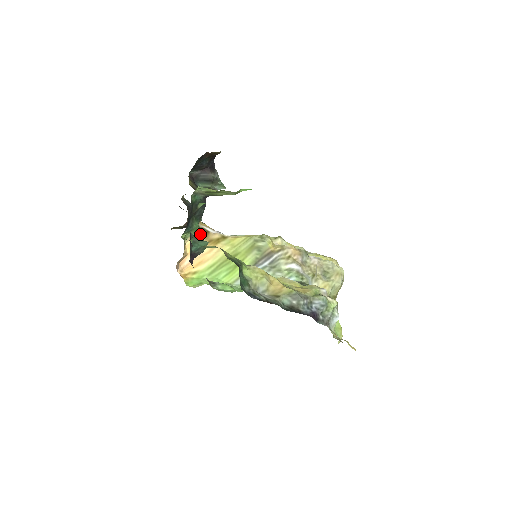
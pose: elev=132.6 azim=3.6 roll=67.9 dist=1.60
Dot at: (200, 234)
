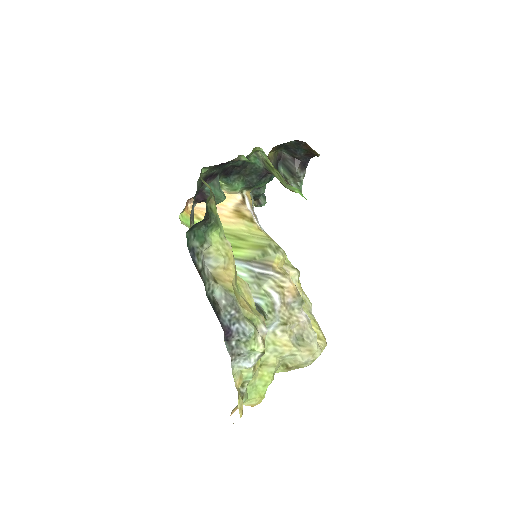
Dot at: (236, 198)
